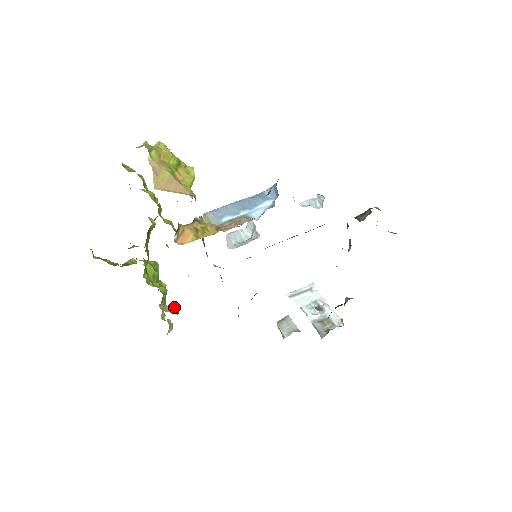
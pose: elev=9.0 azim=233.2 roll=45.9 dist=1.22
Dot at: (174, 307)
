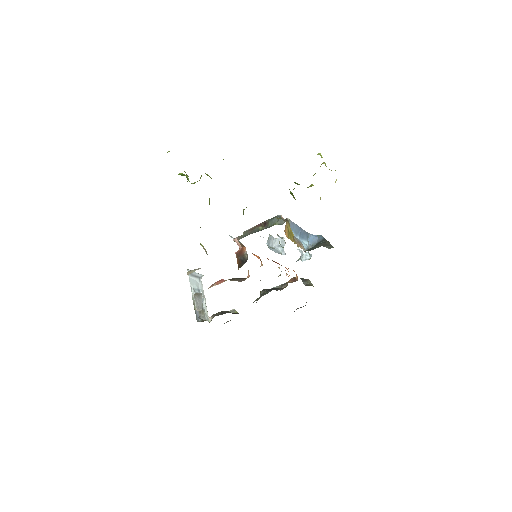
Dot at: occluded
